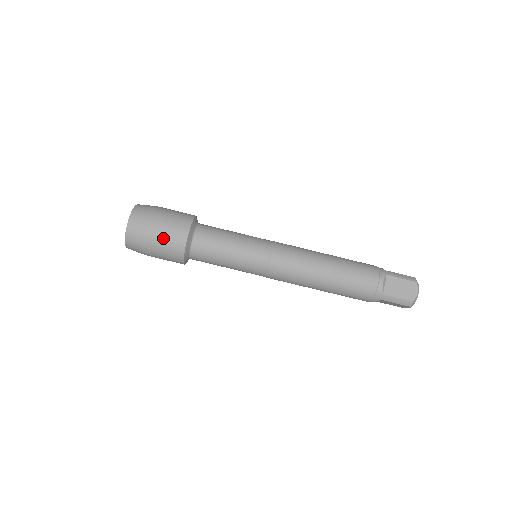
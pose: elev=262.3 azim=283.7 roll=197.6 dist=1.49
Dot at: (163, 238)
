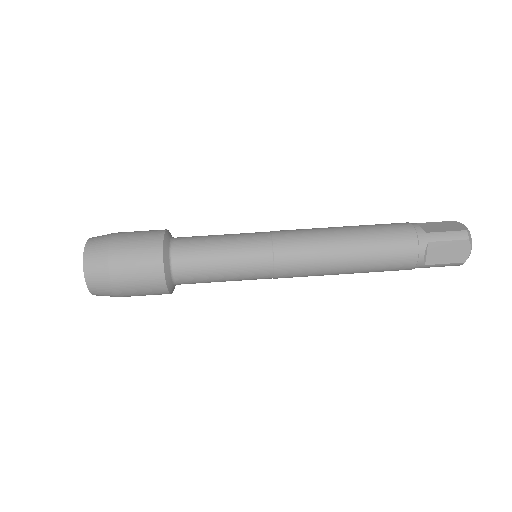
Dot at: (133, 240)
